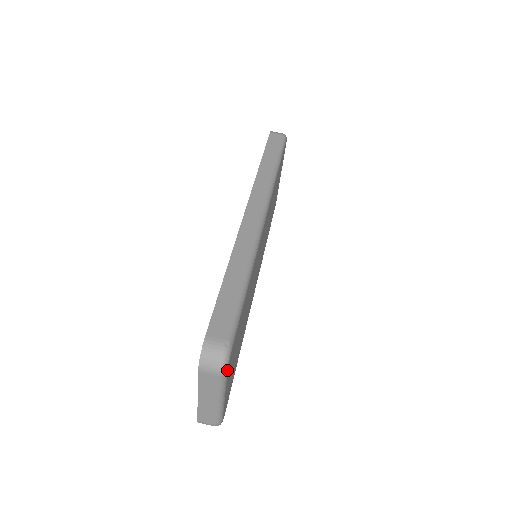
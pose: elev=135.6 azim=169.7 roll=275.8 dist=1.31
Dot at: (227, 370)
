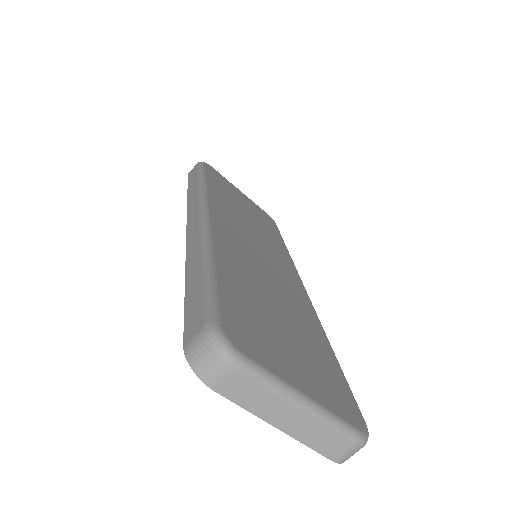
Dot at: (239, 354)
